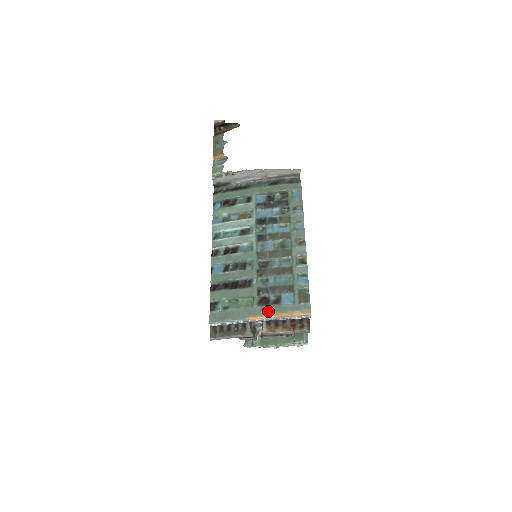
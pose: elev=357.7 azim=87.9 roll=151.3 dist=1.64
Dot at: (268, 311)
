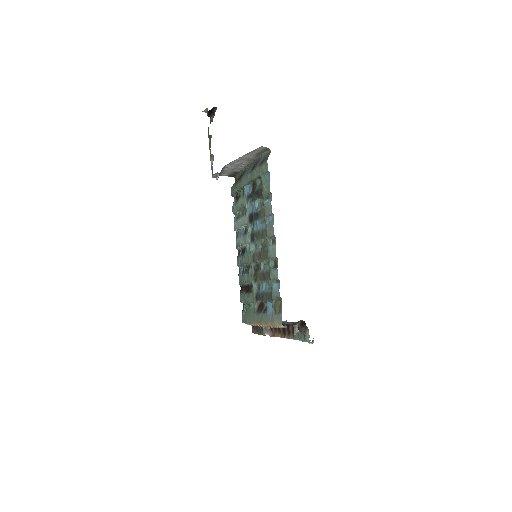
Dot at: (260, 320)
